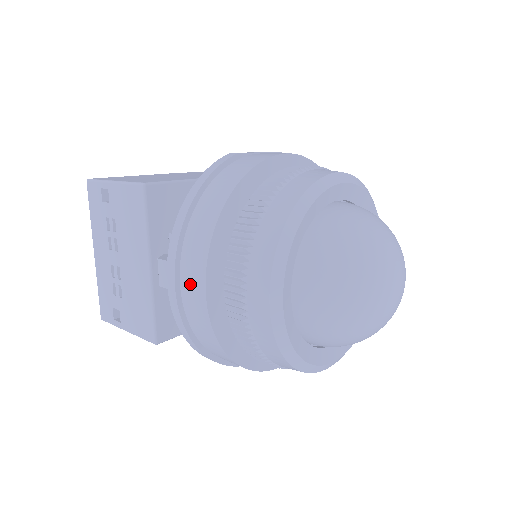
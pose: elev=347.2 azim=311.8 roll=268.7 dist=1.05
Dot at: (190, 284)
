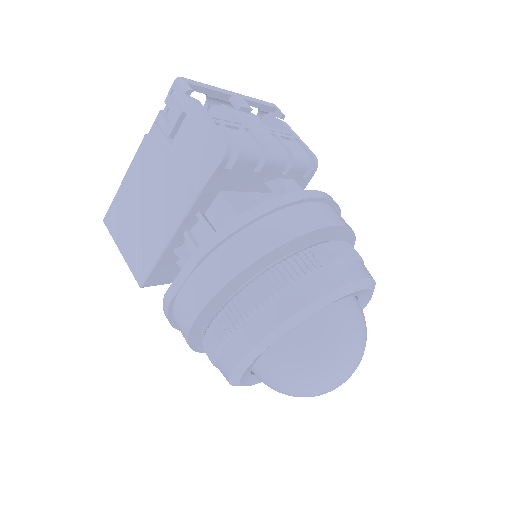
Dot at: occluded
